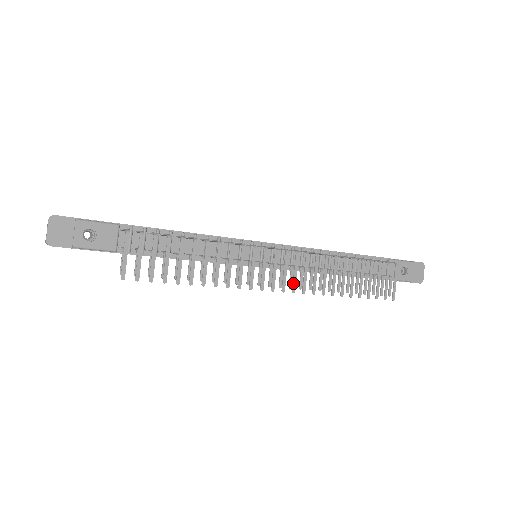
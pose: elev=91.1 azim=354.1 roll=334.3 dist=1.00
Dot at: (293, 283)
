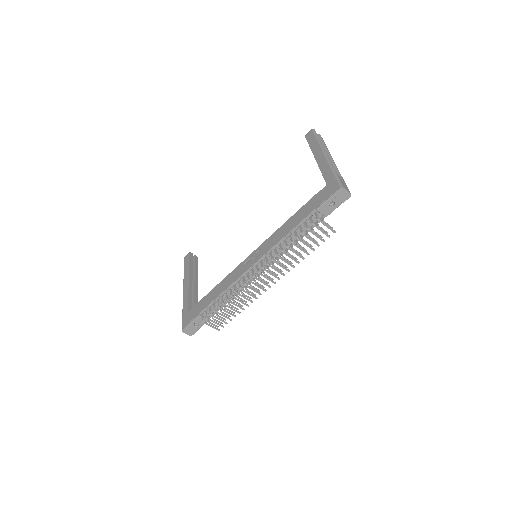
Dot at: occluded
